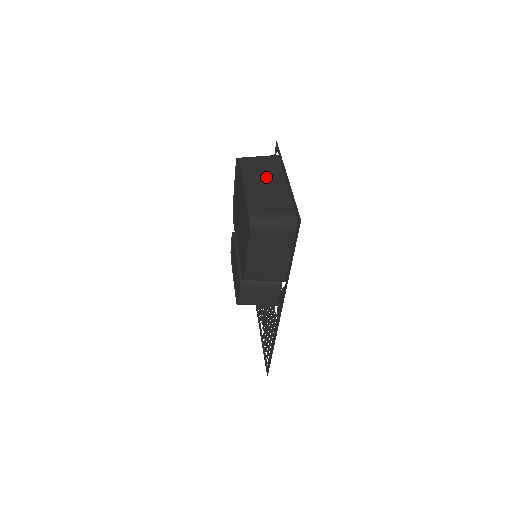
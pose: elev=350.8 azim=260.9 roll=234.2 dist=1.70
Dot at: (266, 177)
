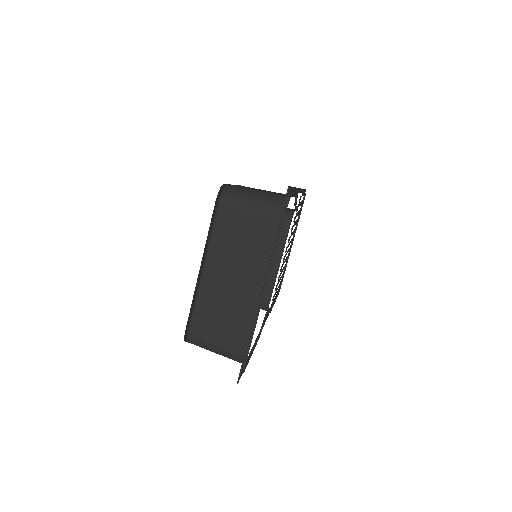
Dot at: (239, 263)
